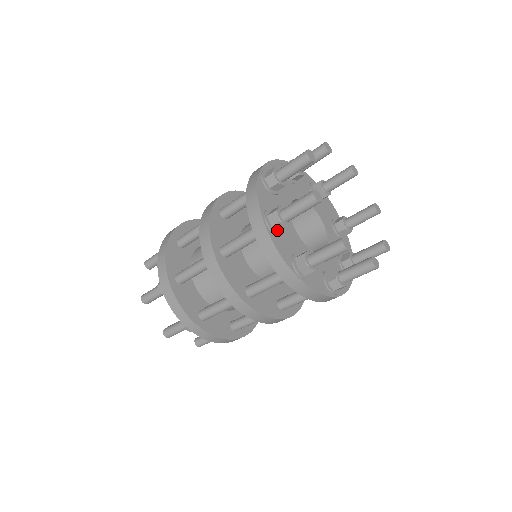
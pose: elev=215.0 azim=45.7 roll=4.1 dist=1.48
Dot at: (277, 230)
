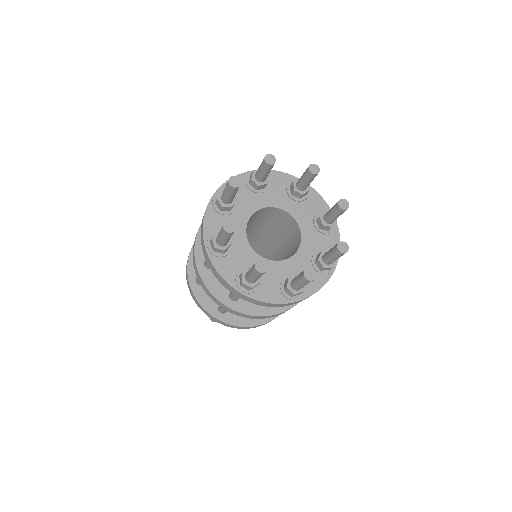
Dot at: (220, 253)
